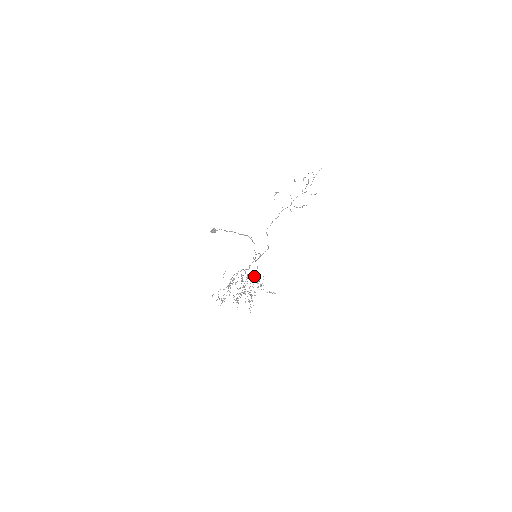
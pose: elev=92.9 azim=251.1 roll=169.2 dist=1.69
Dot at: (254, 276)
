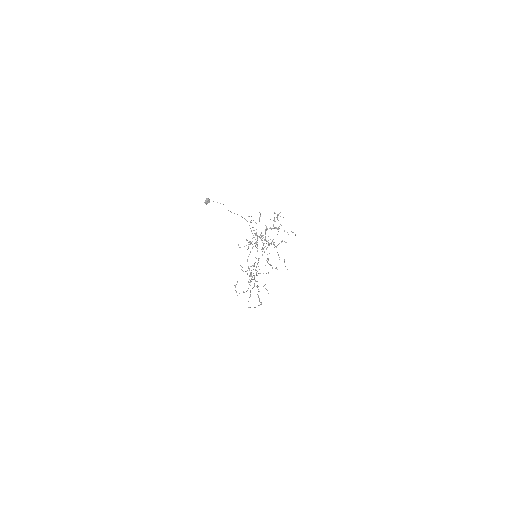
Dot at: occluded
